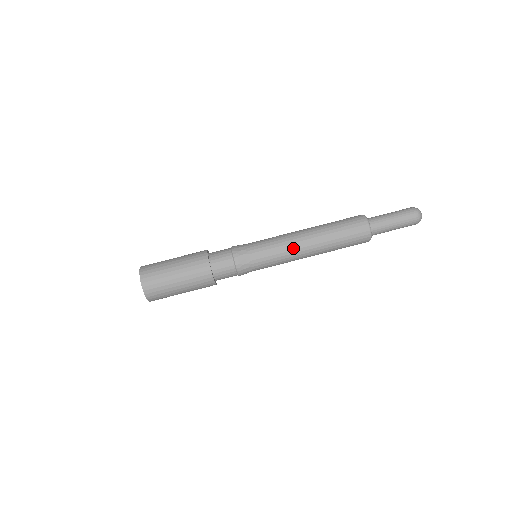
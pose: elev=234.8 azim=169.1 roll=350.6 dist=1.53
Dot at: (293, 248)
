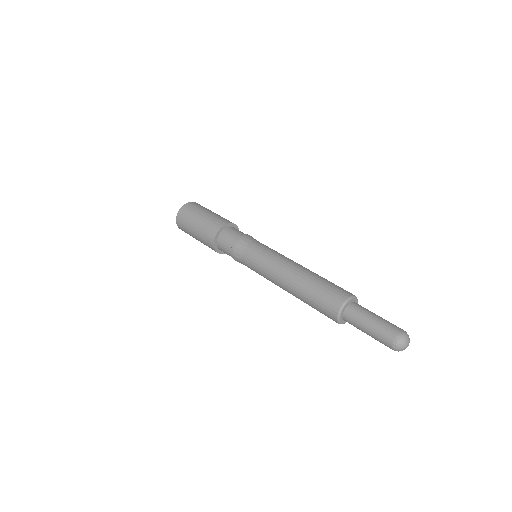
Dot at: (279, 262)
